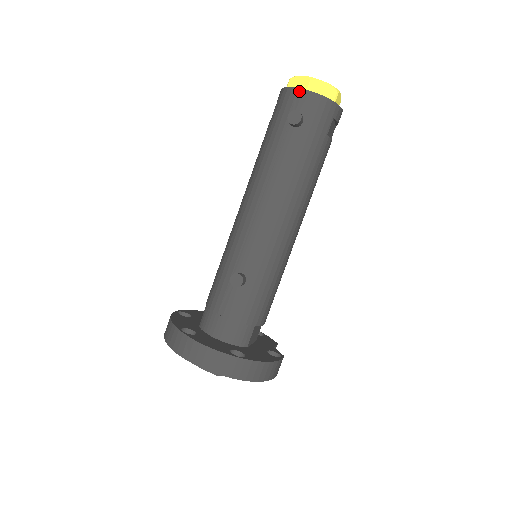
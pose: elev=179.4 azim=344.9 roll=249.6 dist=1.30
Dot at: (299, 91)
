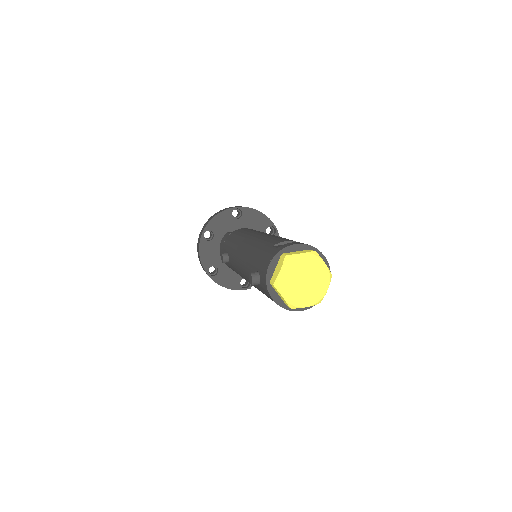
Dot at: (265, 276)
